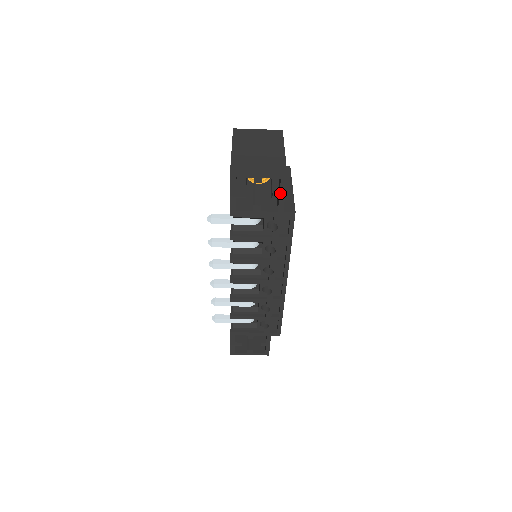
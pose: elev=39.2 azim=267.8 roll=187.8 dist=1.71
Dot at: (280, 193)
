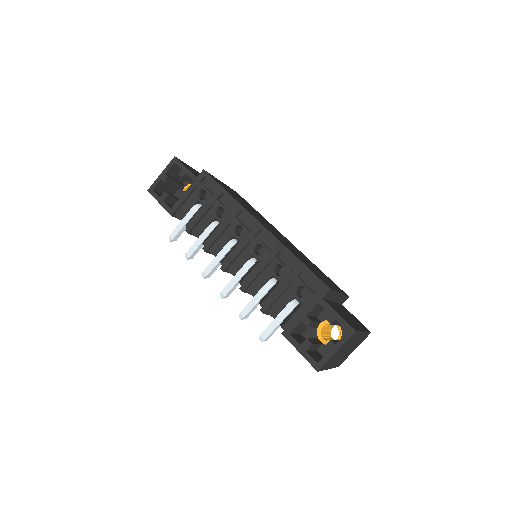
Dot at: (183, 170)
